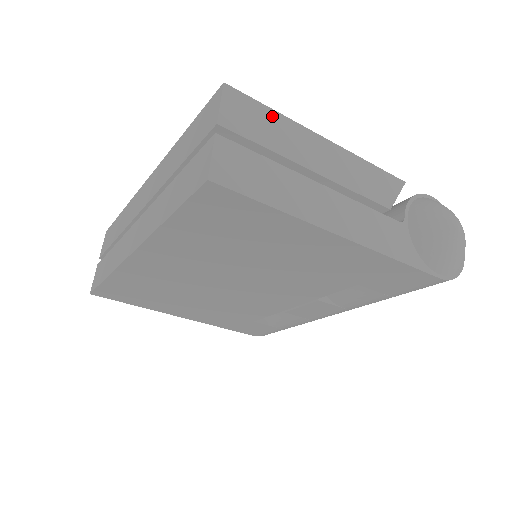
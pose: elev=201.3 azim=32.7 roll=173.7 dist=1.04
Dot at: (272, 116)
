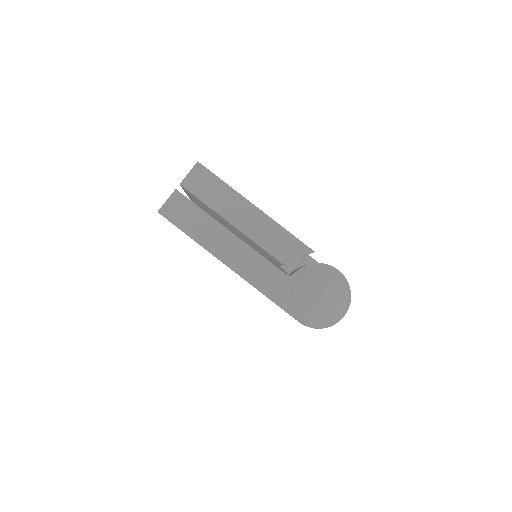
Dot at: (221, 185)
